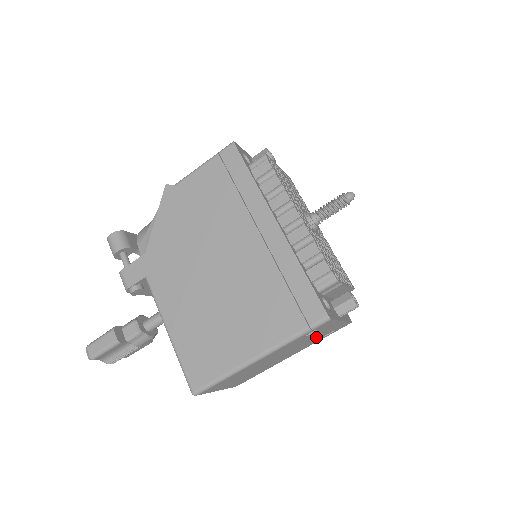
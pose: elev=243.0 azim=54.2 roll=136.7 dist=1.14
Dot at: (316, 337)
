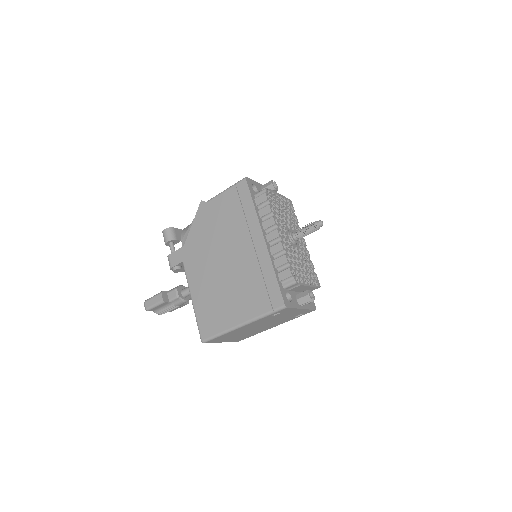
Dot at: (287, 317)
